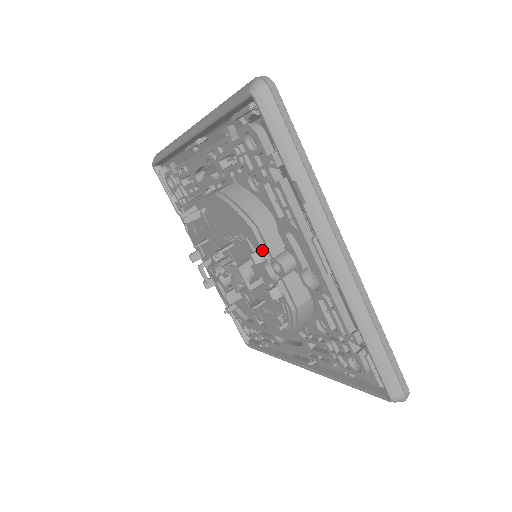
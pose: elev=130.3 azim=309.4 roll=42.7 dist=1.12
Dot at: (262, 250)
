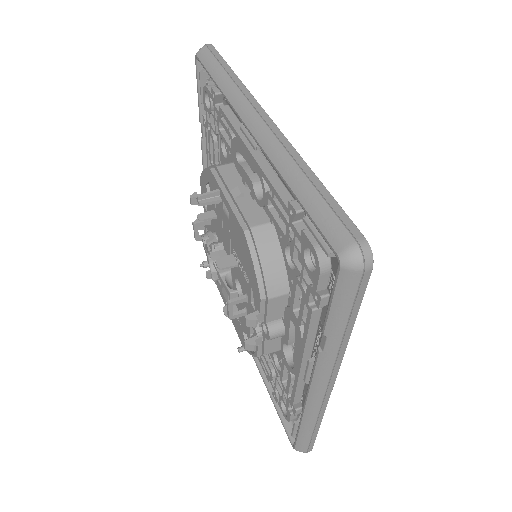
Dot at: (260, 315)
